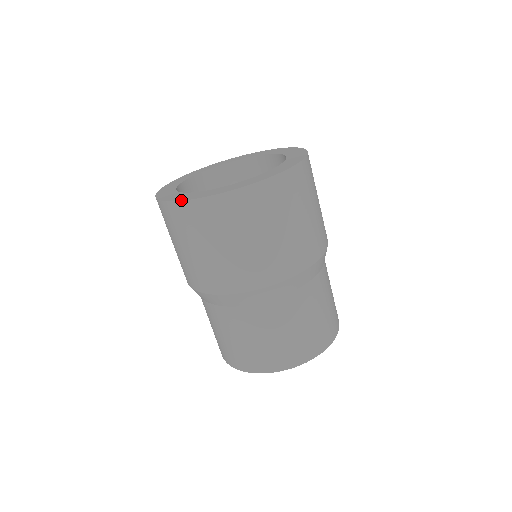
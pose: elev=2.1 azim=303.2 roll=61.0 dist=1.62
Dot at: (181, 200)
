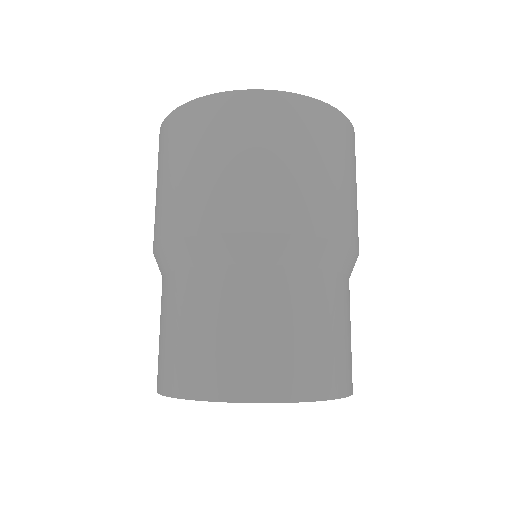
Dot at: (193, 100)
